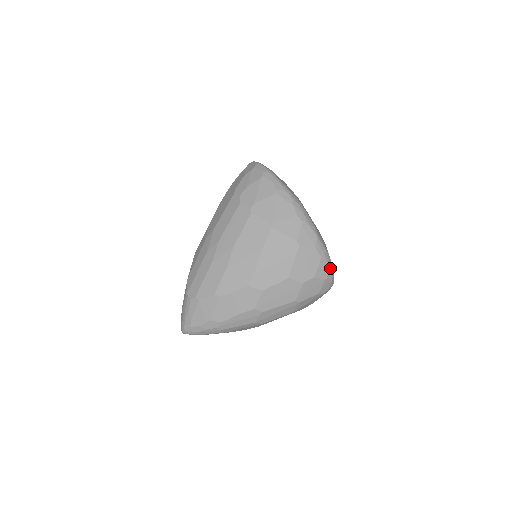
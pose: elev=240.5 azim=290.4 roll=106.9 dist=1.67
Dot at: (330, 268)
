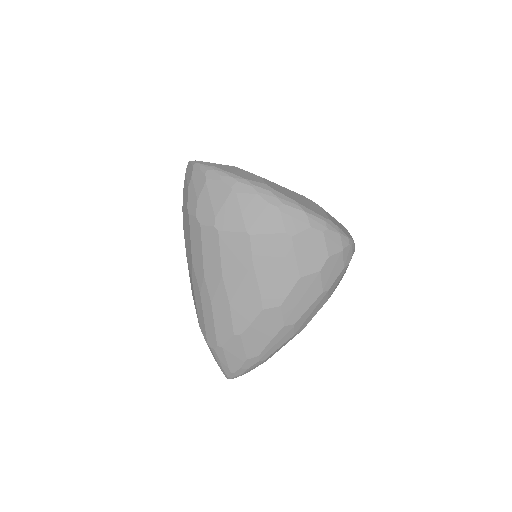
Dot at: (340, 235)
